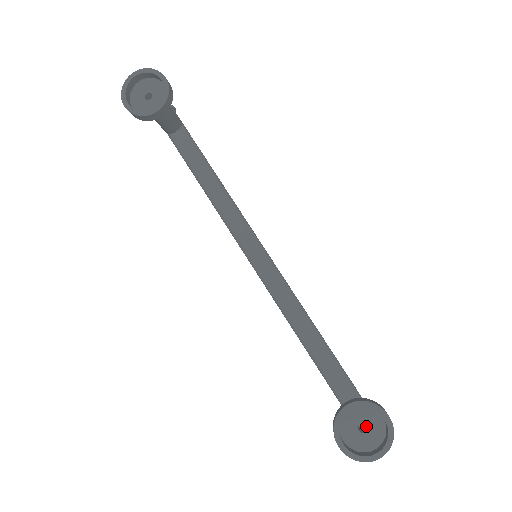
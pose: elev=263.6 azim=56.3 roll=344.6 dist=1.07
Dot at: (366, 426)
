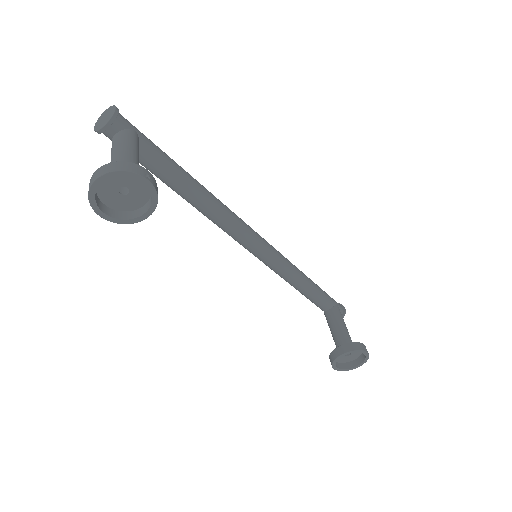
Dot at: occluded
